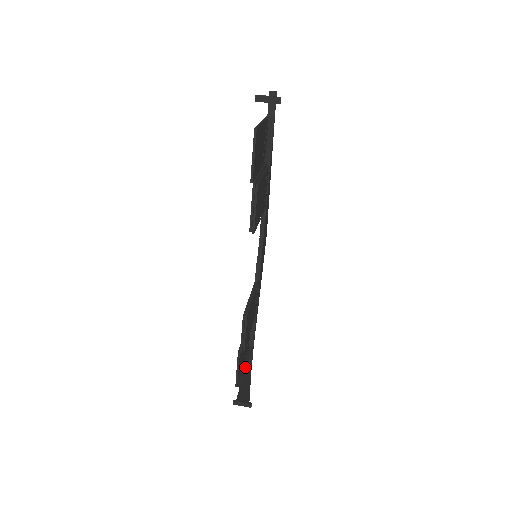
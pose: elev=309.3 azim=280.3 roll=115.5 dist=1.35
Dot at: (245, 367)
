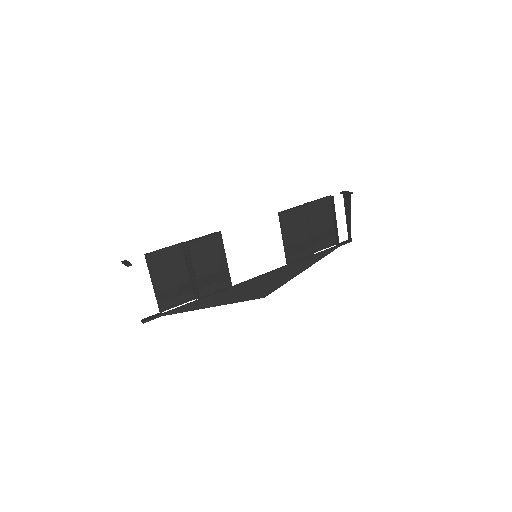
Dot at: (153, 283)
